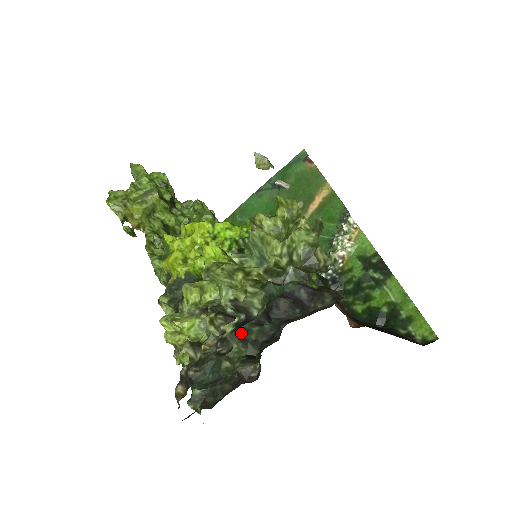
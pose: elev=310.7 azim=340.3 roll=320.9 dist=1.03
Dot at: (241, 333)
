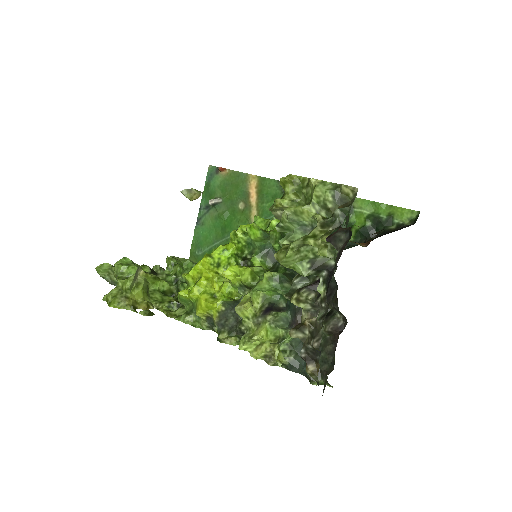
Dot at: occluded
